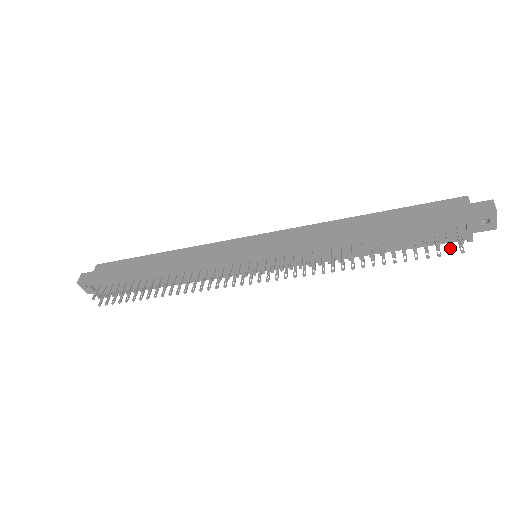
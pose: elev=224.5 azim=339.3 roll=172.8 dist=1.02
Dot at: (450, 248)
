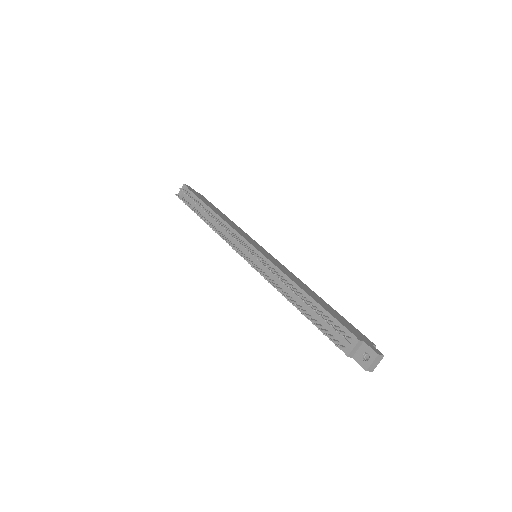
Dot at: (334, 340)
